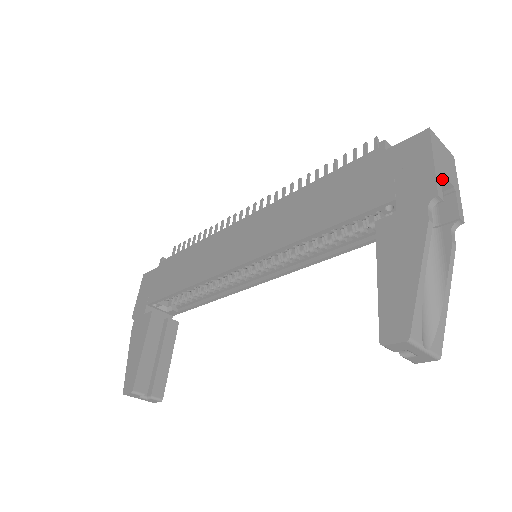
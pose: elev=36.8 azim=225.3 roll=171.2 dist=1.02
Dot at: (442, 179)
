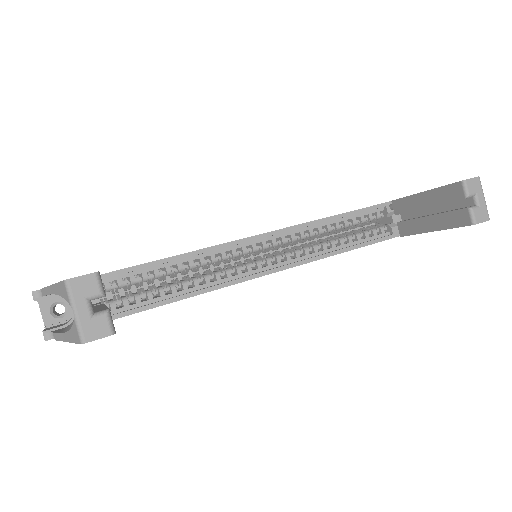
Dot at: occluded
